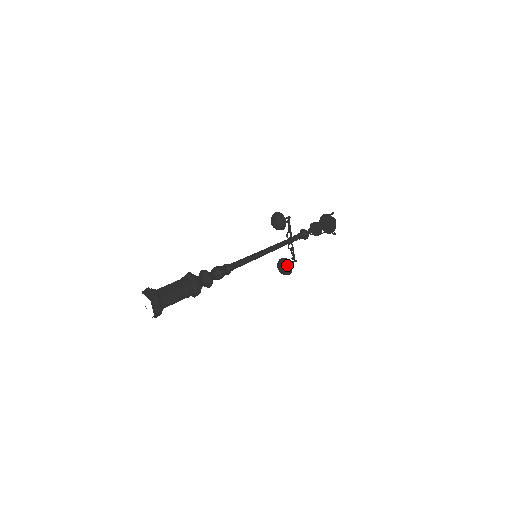
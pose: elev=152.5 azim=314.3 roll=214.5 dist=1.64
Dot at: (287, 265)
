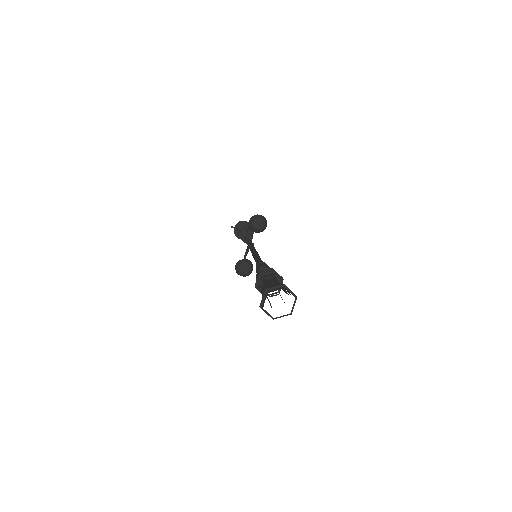
Dot at: (252, 267)
